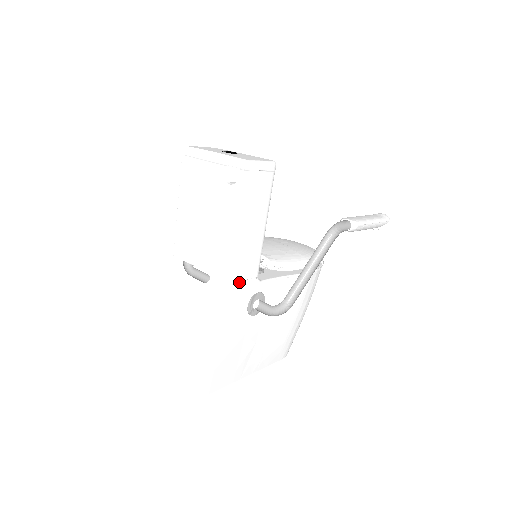
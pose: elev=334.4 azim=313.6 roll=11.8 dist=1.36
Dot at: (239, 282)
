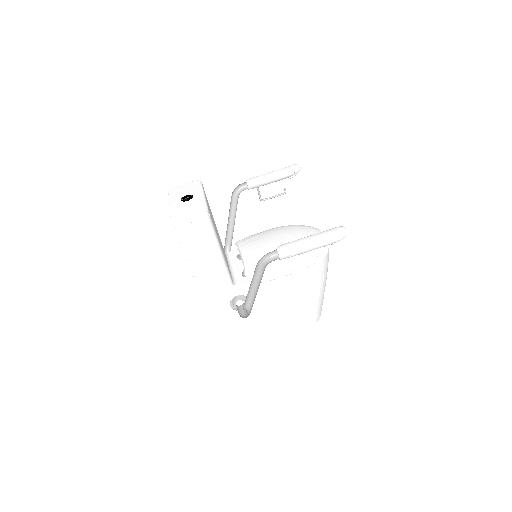
Dot at: (211, 293)
